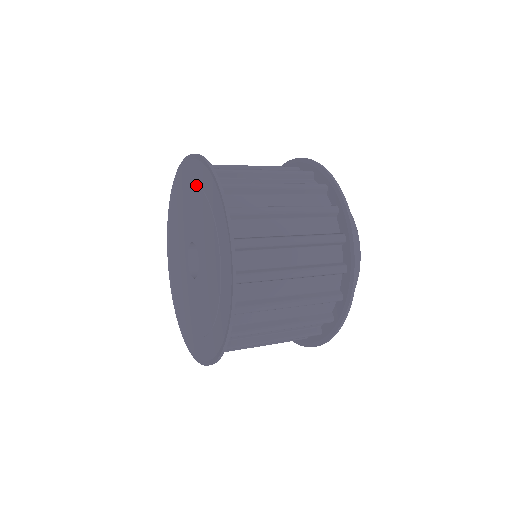
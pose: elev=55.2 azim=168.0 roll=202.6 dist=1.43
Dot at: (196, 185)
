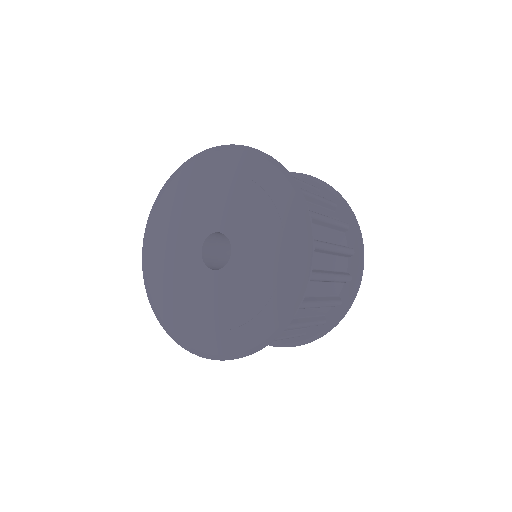
Dot at: (175, 204)
